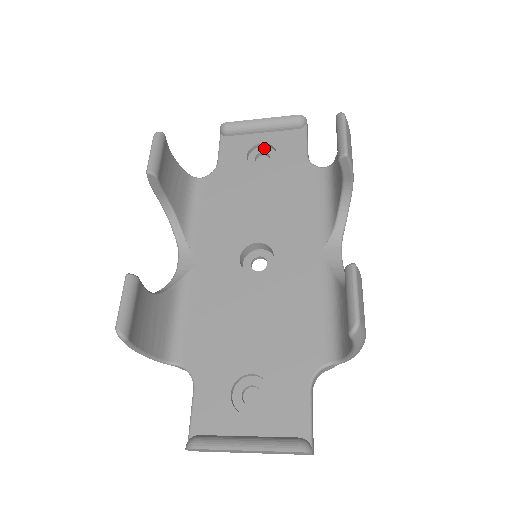
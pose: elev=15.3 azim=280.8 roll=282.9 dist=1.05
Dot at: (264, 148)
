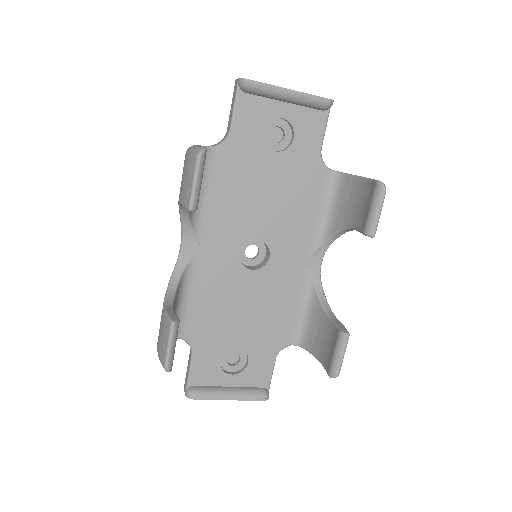
Dot at: (281, 121)
